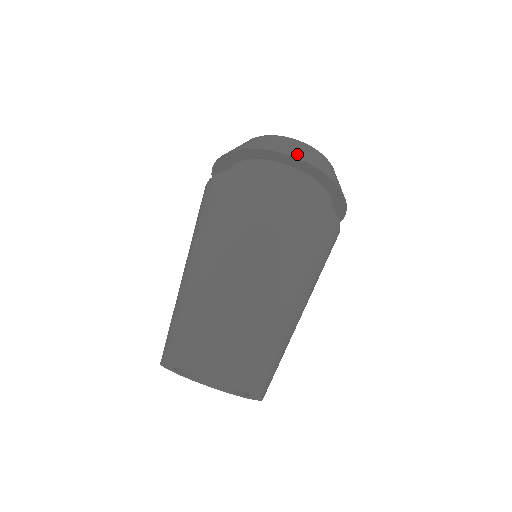
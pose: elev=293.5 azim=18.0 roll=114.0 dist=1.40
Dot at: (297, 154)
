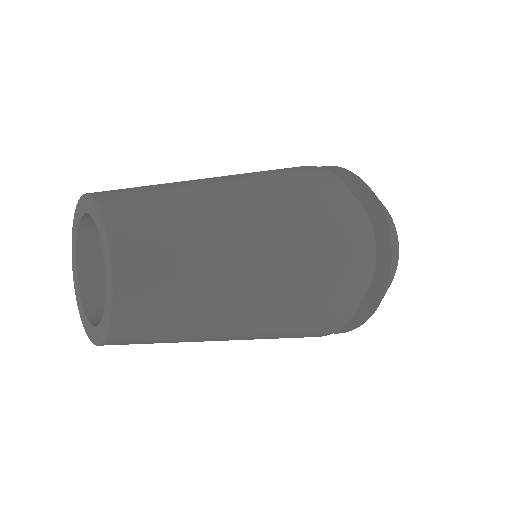
Dot at: occluded
